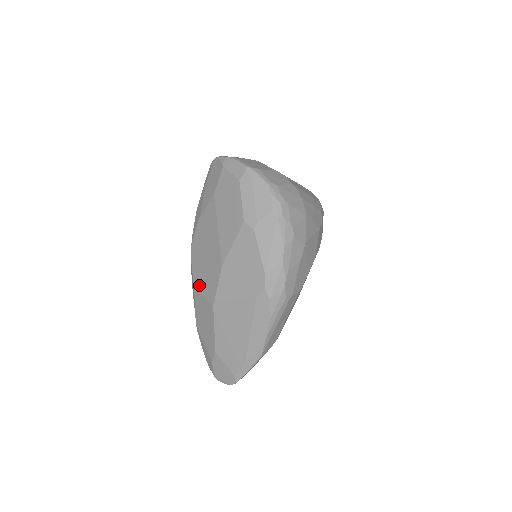
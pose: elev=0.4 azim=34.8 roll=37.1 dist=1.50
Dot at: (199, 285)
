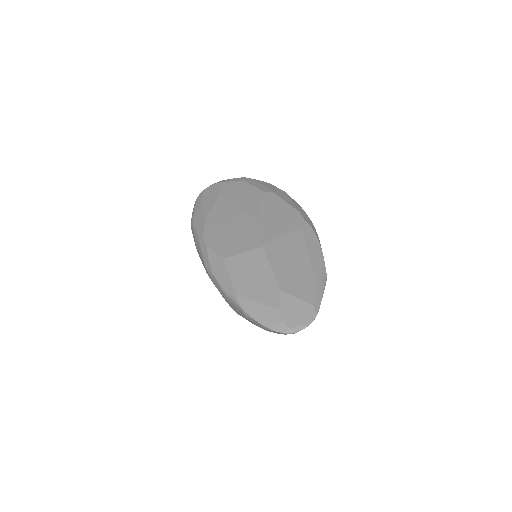
Dot at: (232, 251)
